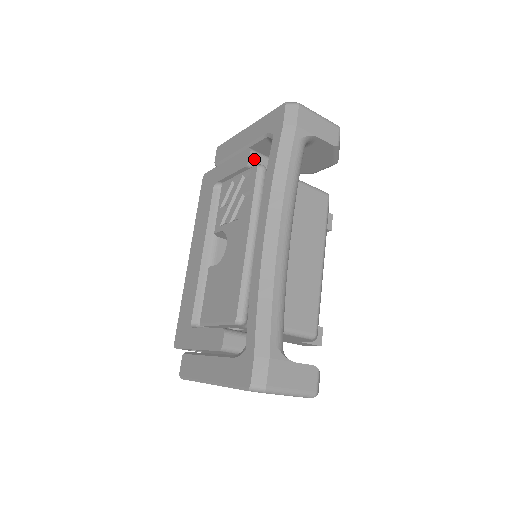
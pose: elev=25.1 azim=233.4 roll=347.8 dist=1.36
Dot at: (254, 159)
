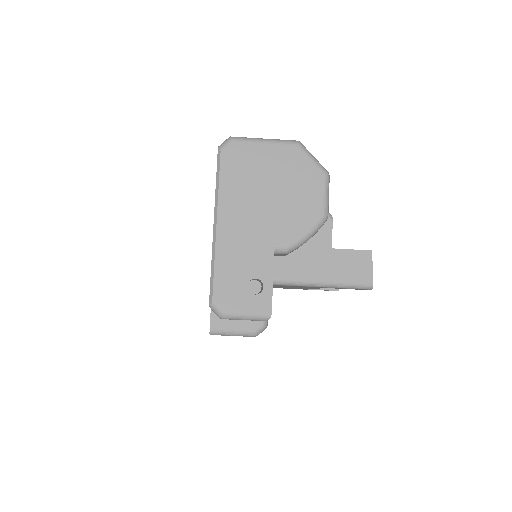
Dot at: occluded
